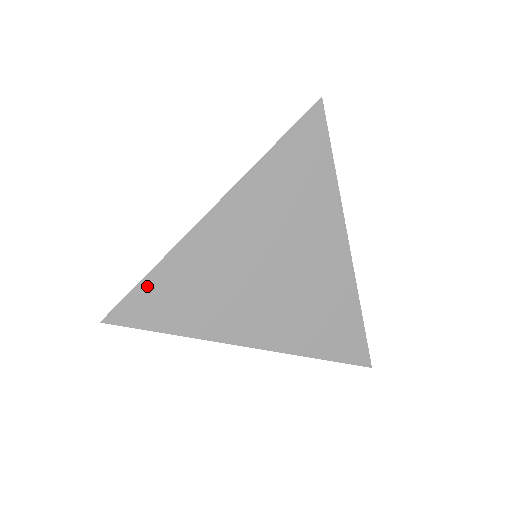
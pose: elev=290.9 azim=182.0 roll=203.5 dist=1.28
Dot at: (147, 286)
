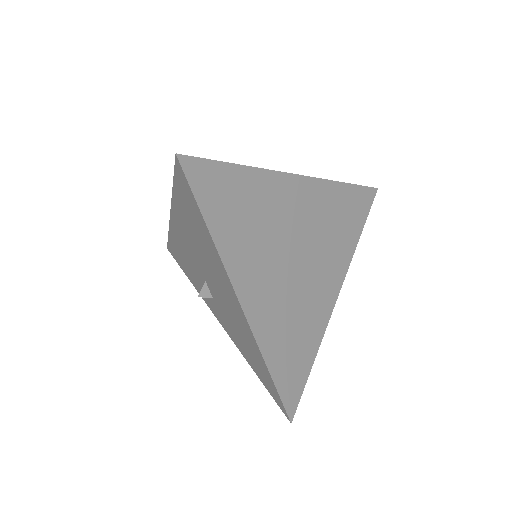
Dot at: (227, 171)
